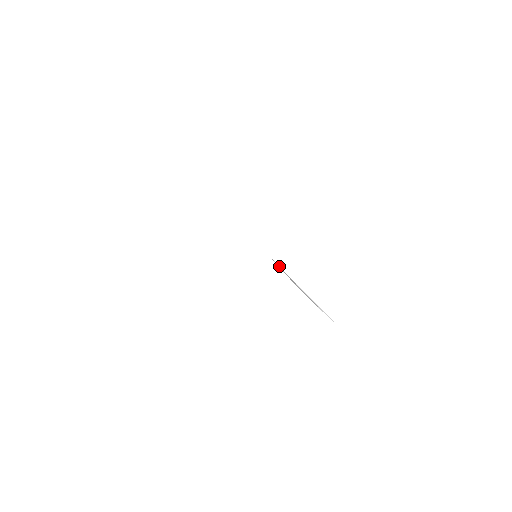
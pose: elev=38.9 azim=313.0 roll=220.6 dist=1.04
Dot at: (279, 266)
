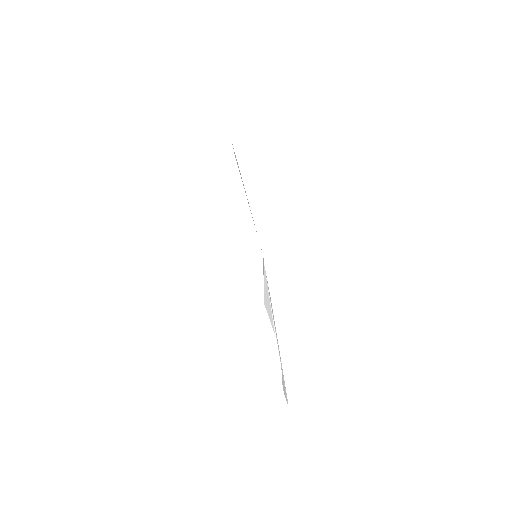
Dot at: (266, 276)
